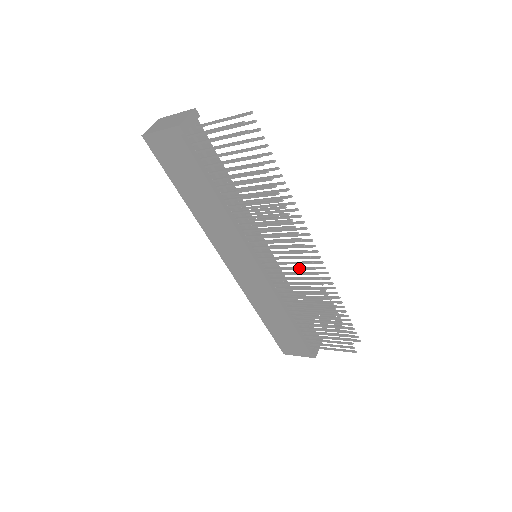
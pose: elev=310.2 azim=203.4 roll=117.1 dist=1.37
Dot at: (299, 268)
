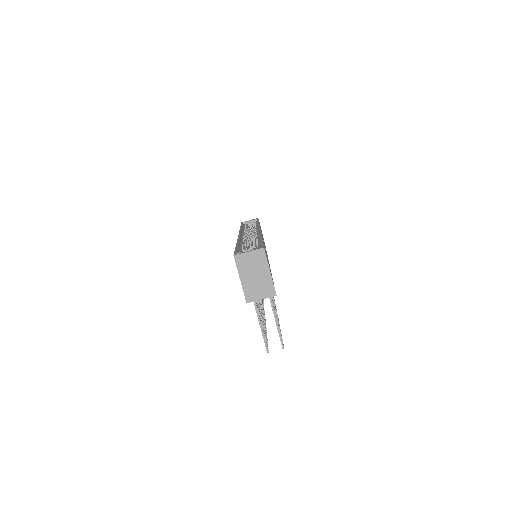
Dot at: occluded
